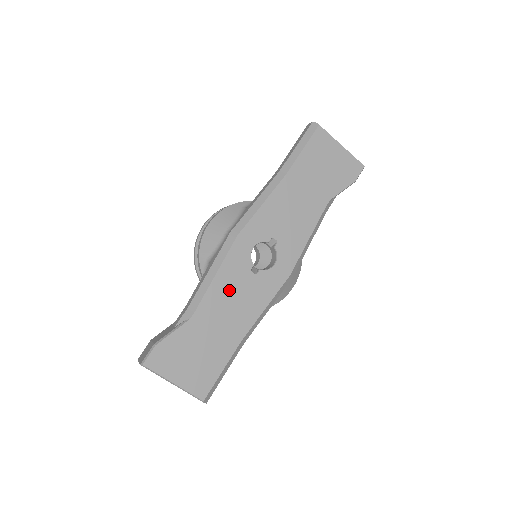
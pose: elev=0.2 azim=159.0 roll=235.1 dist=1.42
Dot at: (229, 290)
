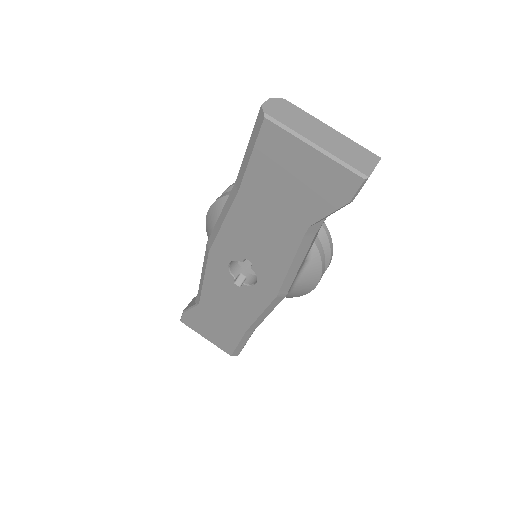
Dot at: (220, 293)
